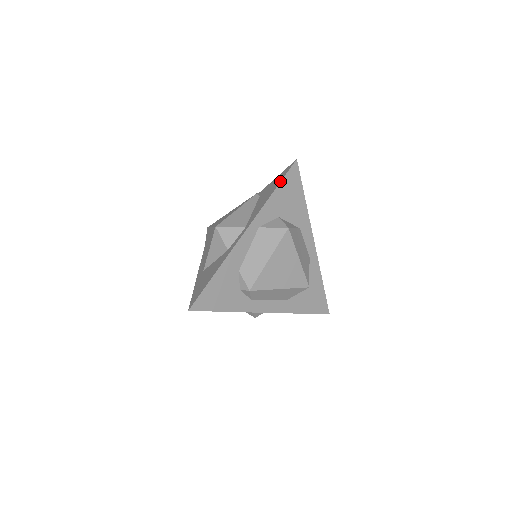
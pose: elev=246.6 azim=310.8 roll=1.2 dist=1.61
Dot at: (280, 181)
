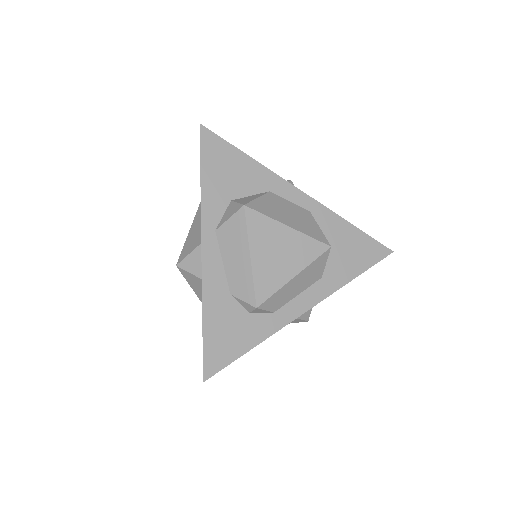
Dot at: occluded
